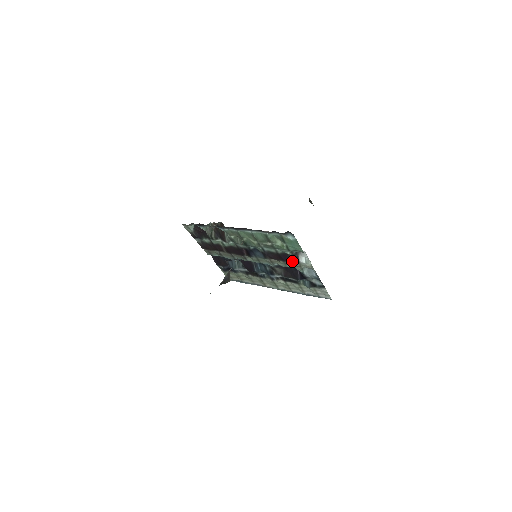
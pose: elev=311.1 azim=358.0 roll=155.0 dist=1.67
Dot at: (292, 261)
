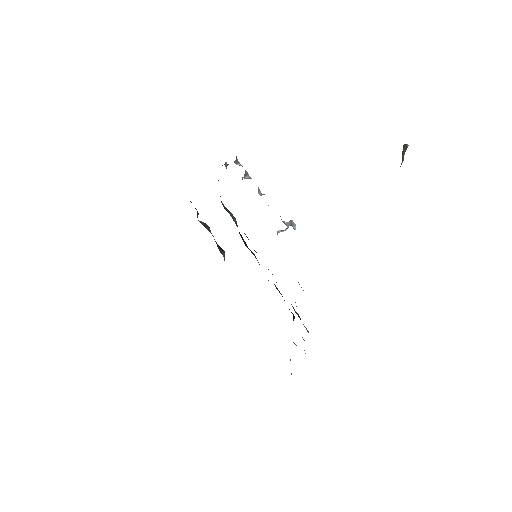
Dot at: occluded
